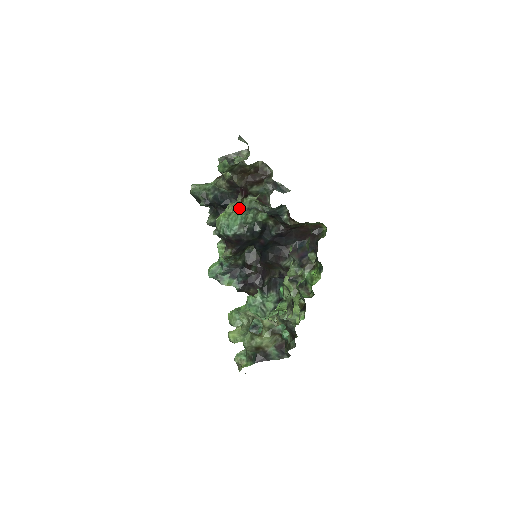
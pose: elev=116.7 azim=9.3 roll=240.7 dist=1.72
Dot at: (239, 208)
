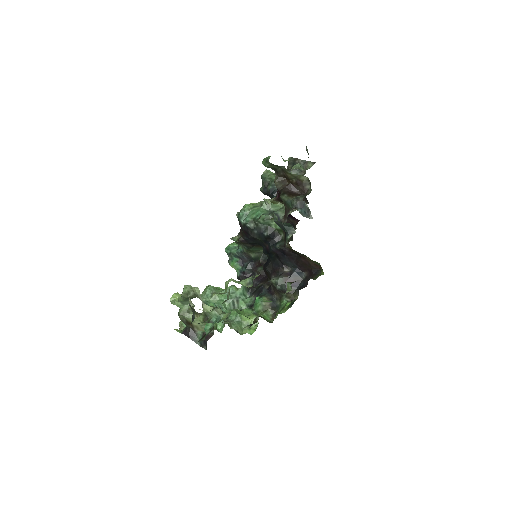
Dot at: (266, 206)
